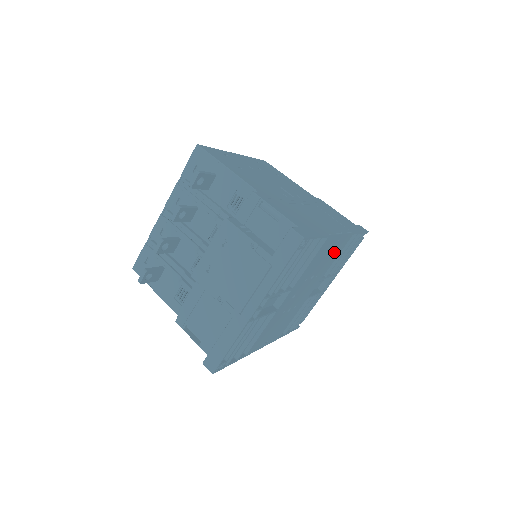
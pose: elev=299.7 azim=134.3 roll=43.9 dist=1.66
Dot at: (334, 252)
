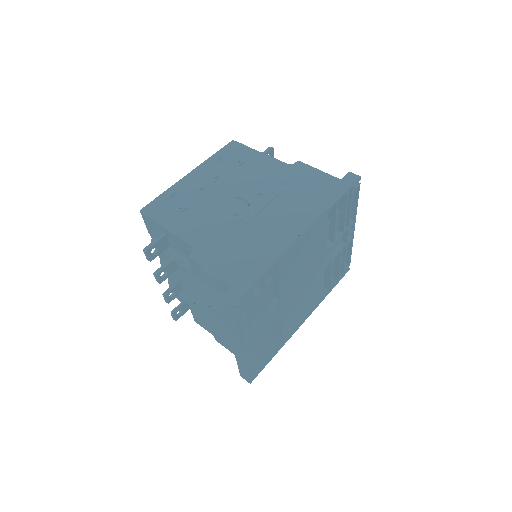
Dot at: (313, 240)
